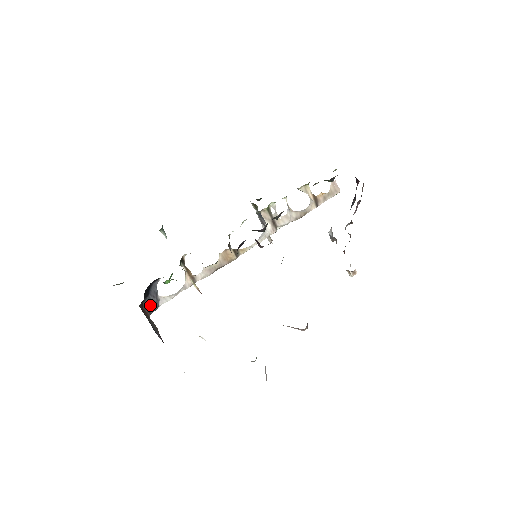
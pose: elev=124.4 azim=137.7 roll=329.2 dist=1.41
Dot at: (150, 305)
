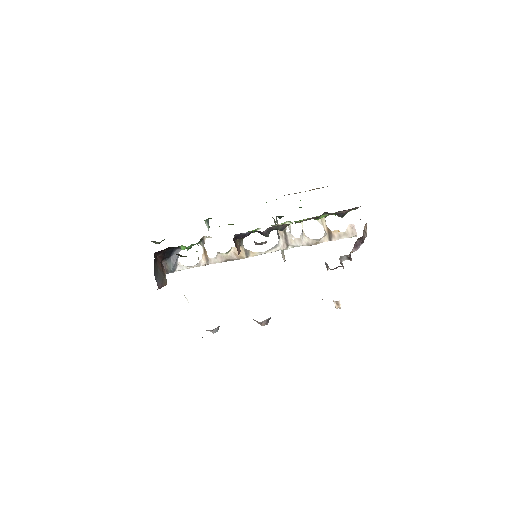
Dot at: (169, 265)
